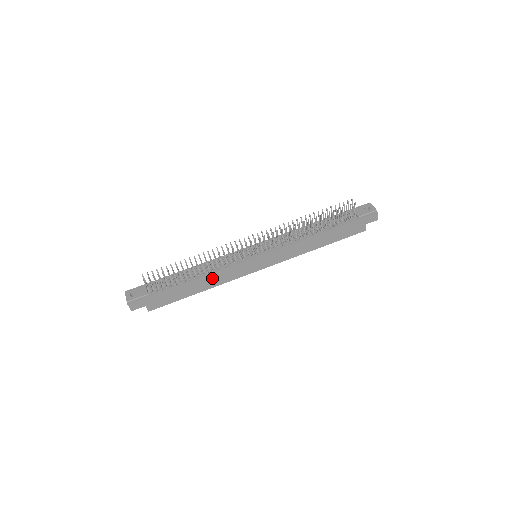
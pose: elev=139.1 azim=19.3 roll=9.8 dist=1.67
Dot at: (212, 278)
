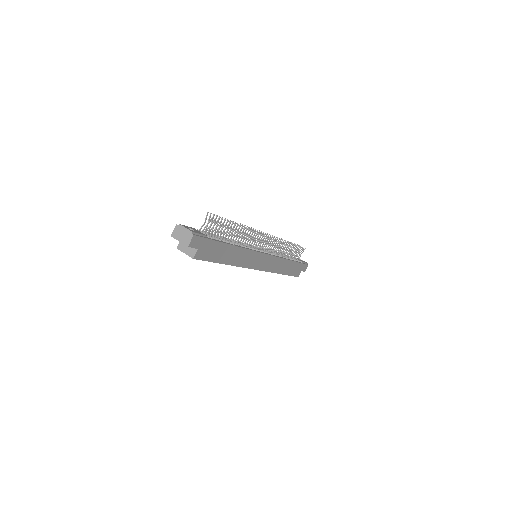
Dot at: (241, 254)
